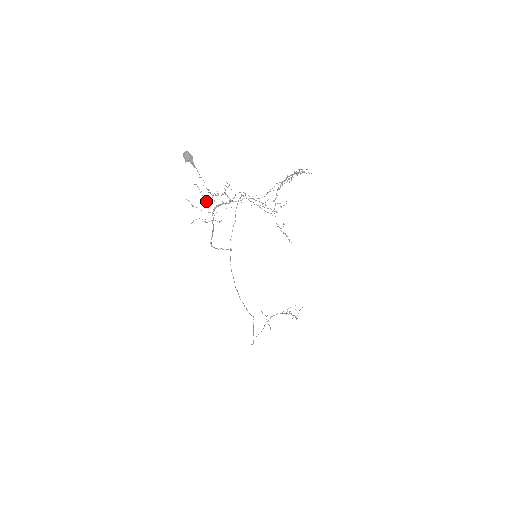
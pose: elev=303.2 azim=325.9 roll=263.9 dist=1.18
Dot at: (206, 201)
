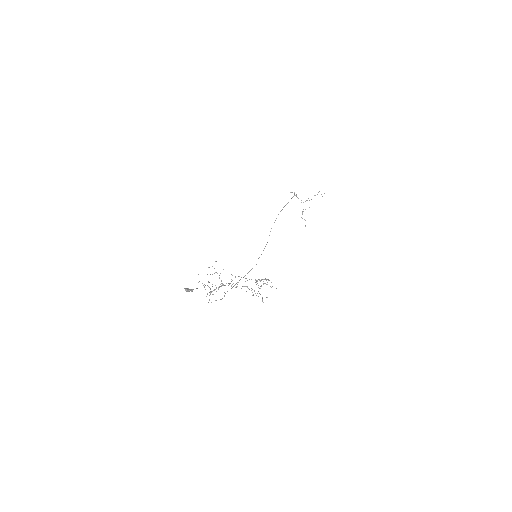
Dot at: occluded
